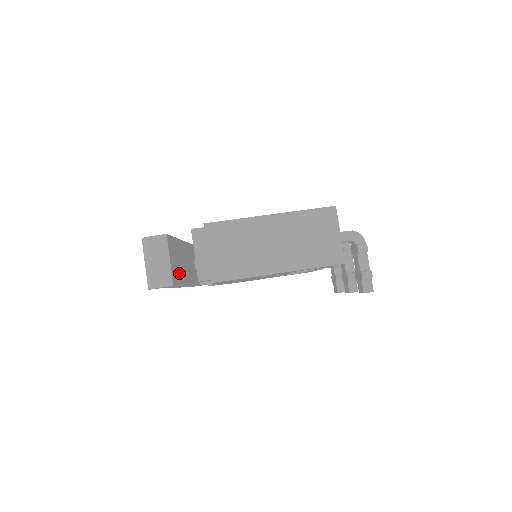
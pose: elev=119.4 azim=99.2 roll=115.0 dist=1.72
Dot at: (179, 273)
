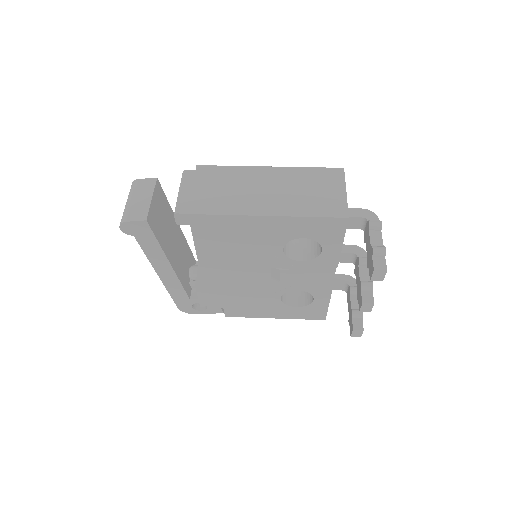
Dot at: (161, 231)
